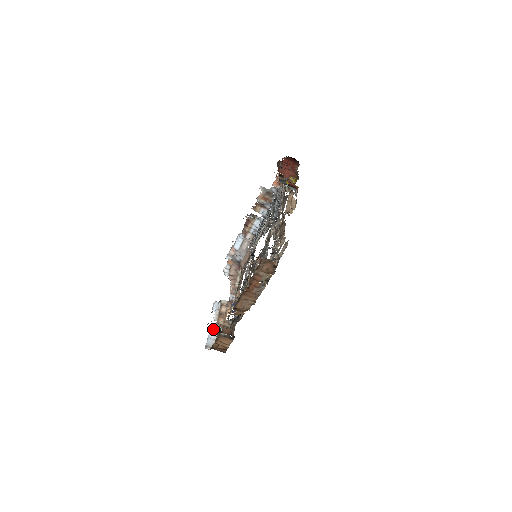
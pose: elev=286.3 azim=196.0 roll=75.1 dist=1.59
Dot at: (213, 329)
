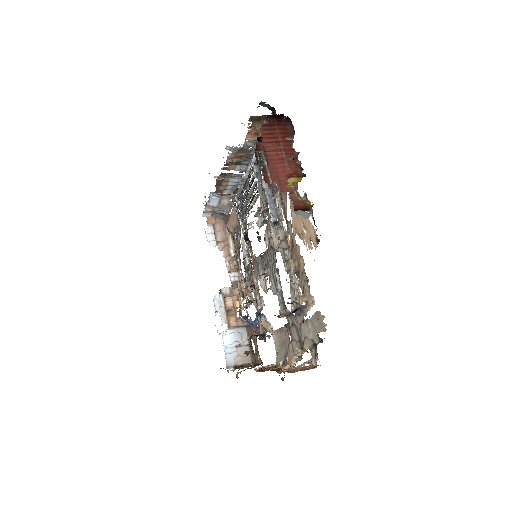
Dot at: (227, 338)
